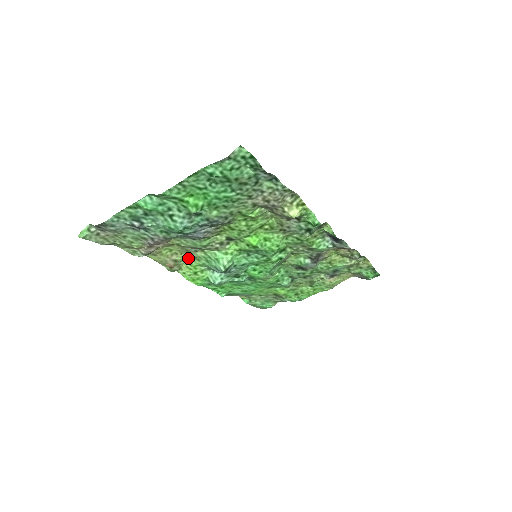
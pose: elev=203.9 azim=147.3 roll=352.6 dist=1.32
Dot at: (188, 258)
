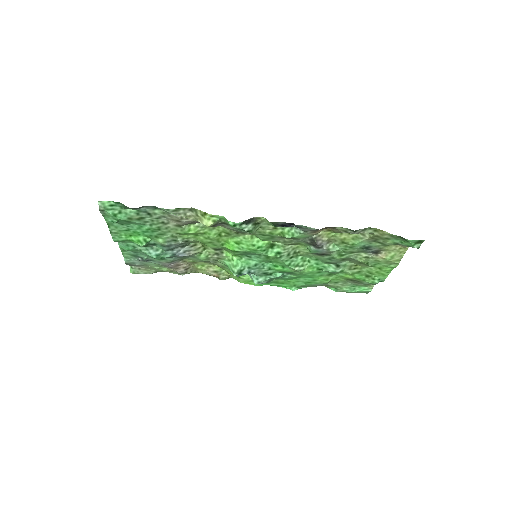
Dot at: (221, 268)
